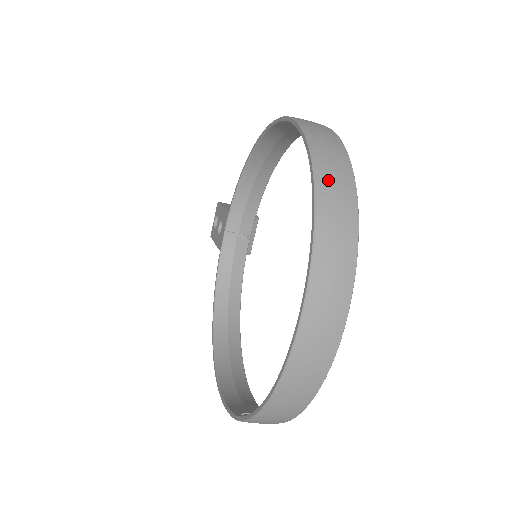
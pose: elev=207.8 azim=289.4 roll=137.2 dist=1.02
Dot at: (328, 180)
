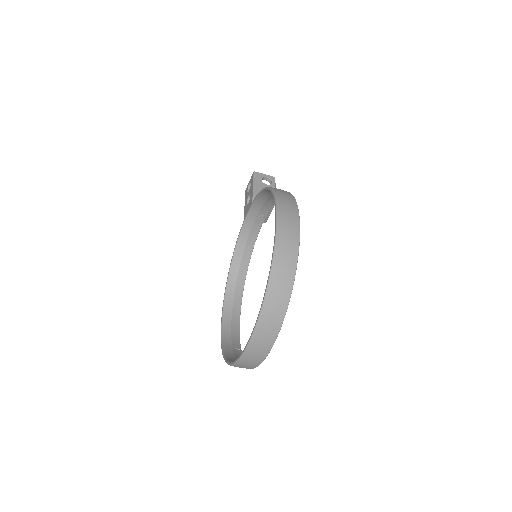
Dot at: (273, 298)
